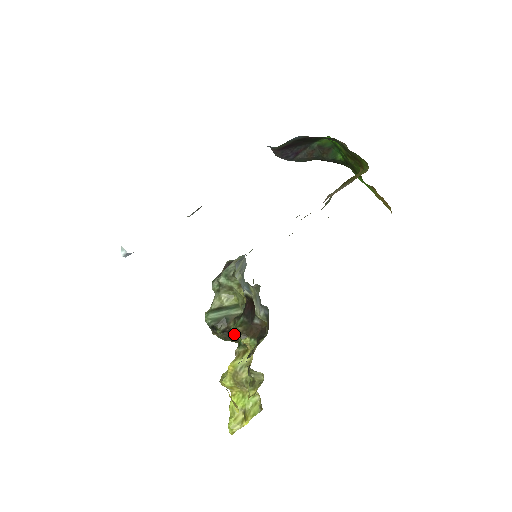
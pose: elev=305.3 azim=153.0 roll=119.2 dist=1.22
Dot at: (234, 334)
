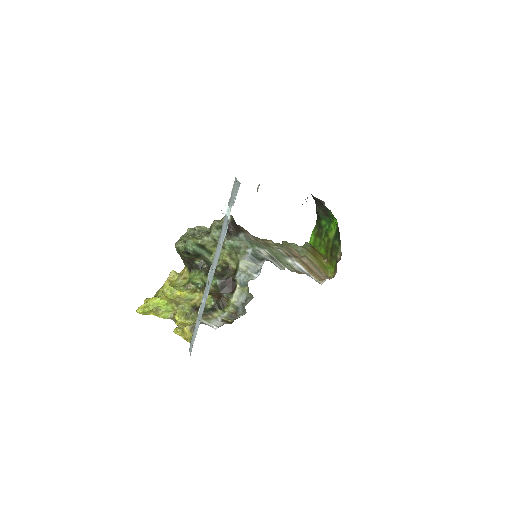
Dot at: (193, 265)
